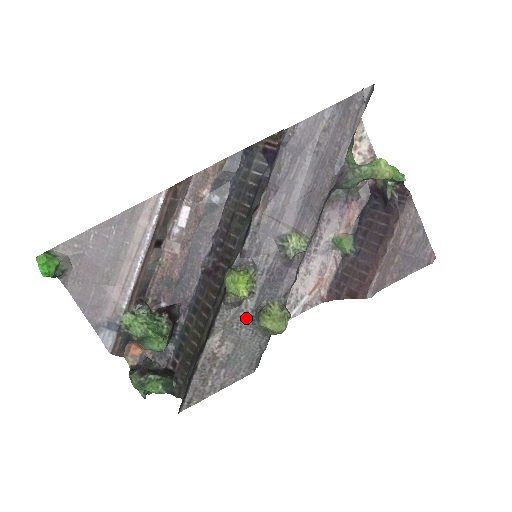
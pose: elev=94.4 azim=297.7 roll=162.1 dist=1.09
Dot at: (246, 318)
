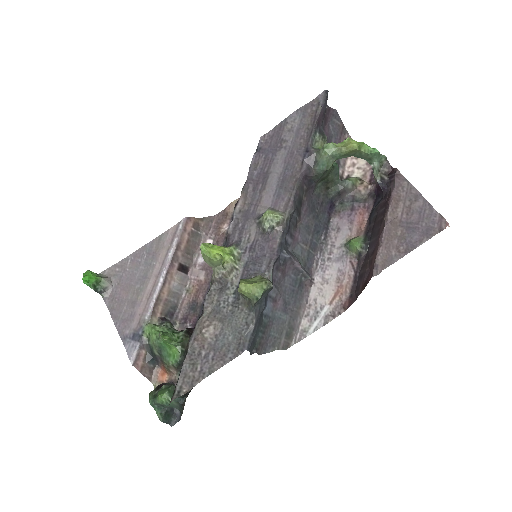
Dot at: (232, 296)
